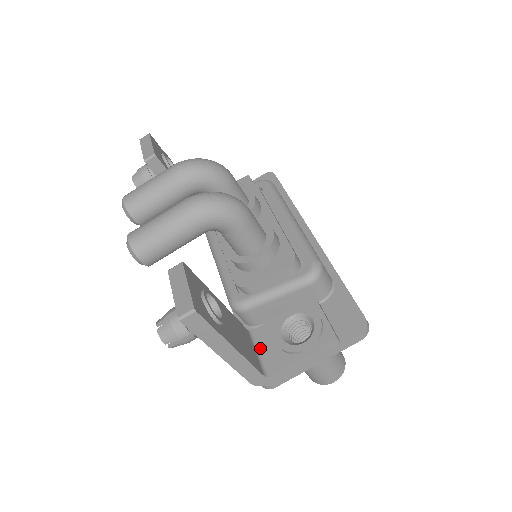
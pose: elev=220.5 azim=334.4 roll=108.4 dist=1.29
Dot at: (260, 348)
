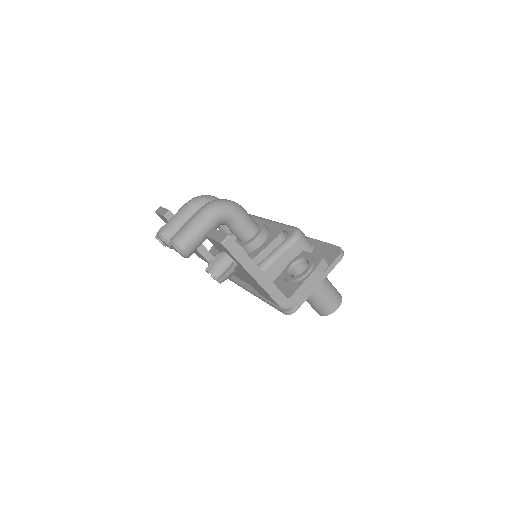
Dot at: occluded
